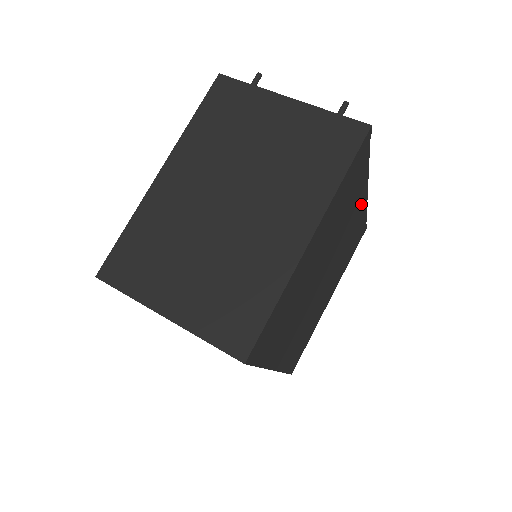
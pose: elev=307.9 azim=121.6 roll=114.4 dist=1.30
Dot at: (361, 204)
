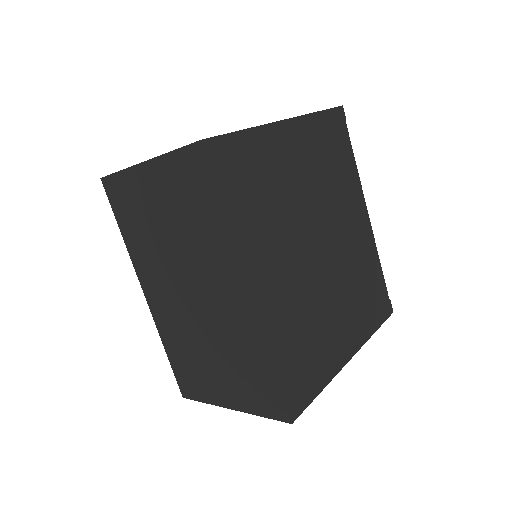
Dot at: (363, 222)
